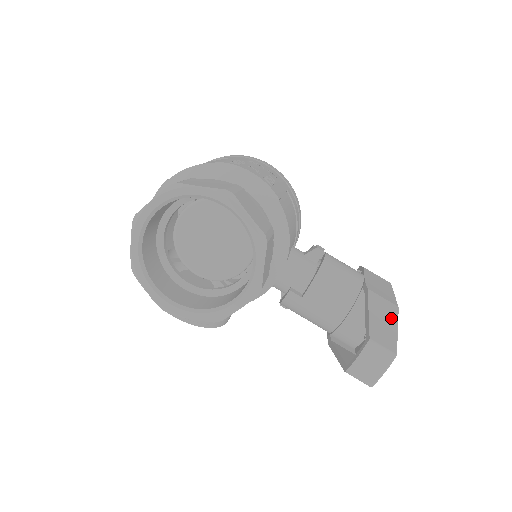
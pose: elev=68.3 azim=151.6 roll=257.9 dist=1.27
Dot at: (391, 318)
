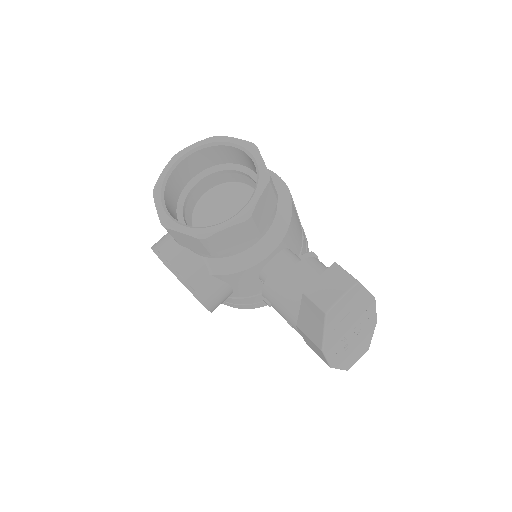
Dot at: occluded
